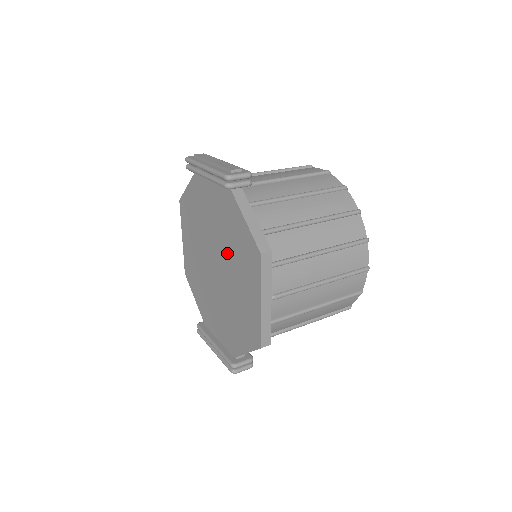
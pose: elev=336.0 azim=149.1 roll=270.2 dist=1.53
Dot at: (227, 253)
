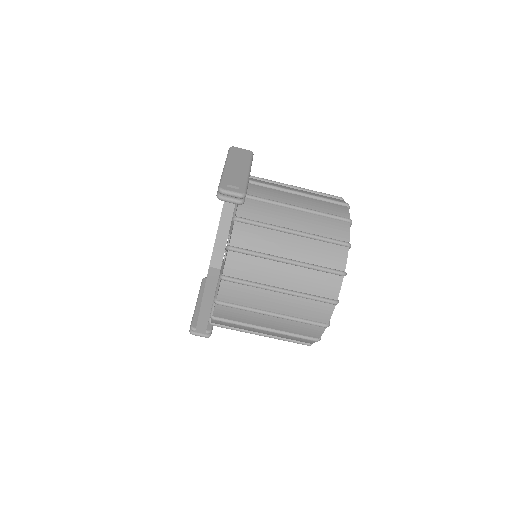
Dot at: occluded
